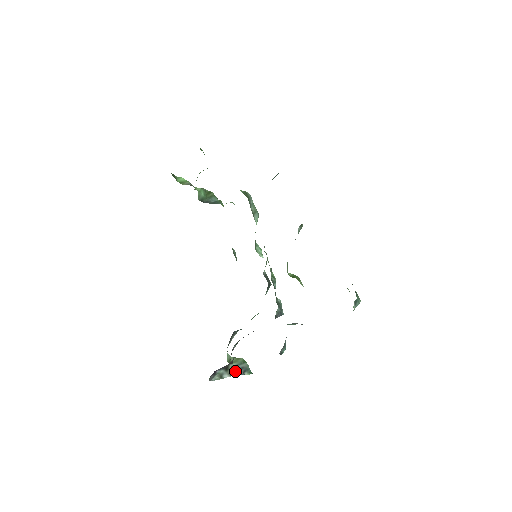
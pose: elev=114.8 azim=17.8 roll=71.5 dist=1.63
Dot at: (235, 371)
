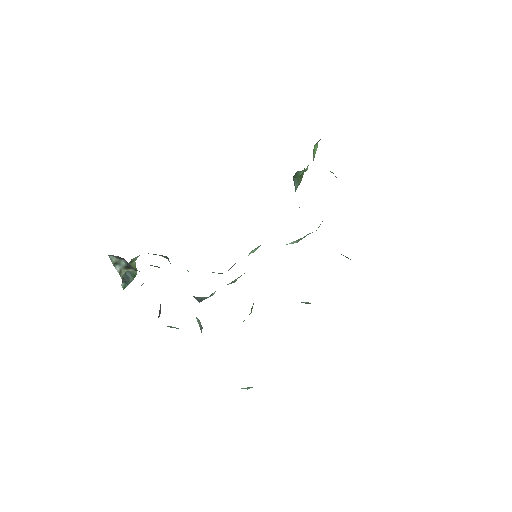
Dot at: (124, 273)
